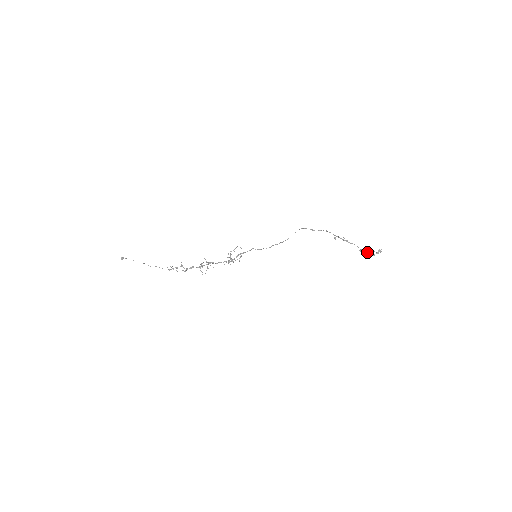
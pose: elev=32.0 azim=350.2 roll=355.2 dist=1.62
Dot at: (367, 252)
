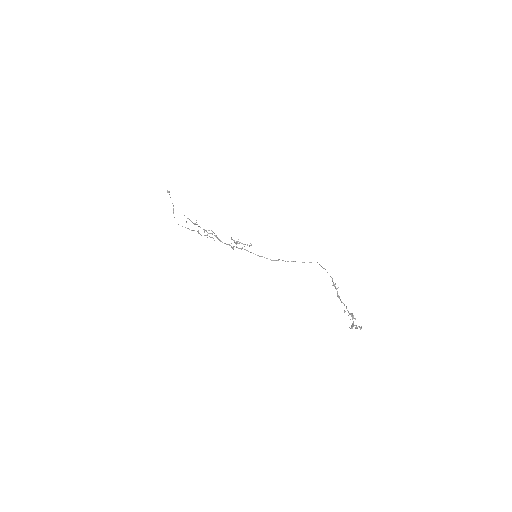
Dot at: (351, 313)
